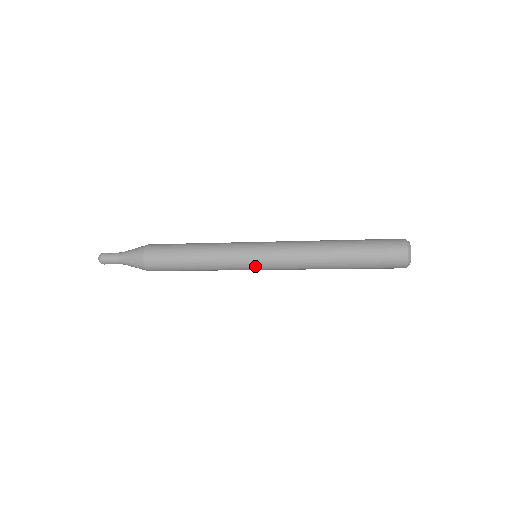
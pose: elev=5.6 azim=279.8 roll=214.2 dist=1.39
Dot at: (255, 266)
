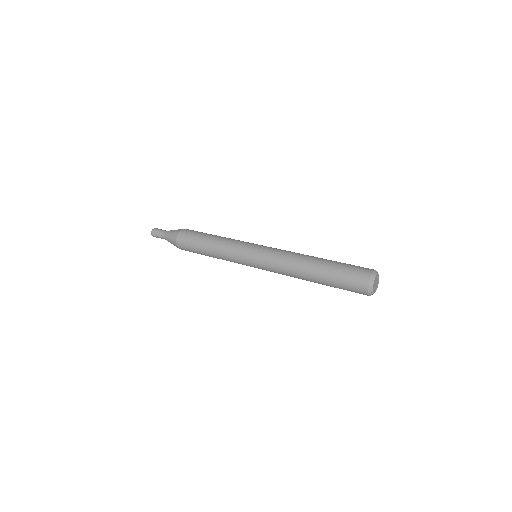
Dot at: (252, 266)
